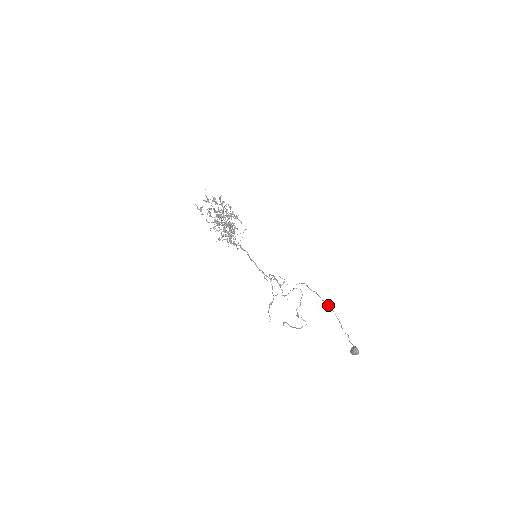
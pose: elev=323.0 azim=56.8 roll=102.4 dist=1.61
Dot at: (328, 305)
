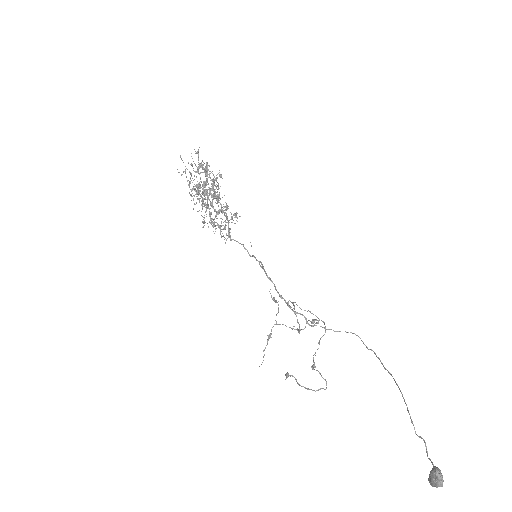
Dot at: (392, 376)
